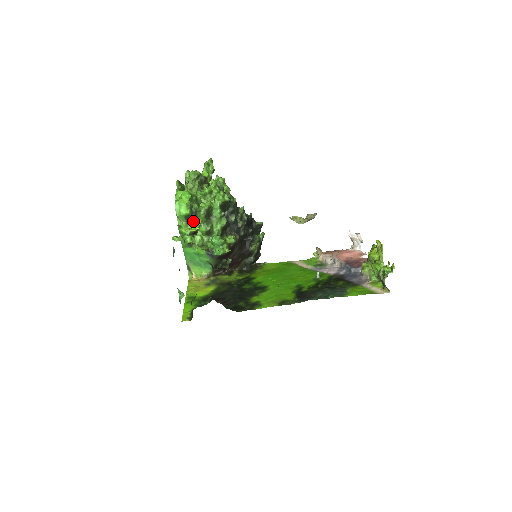
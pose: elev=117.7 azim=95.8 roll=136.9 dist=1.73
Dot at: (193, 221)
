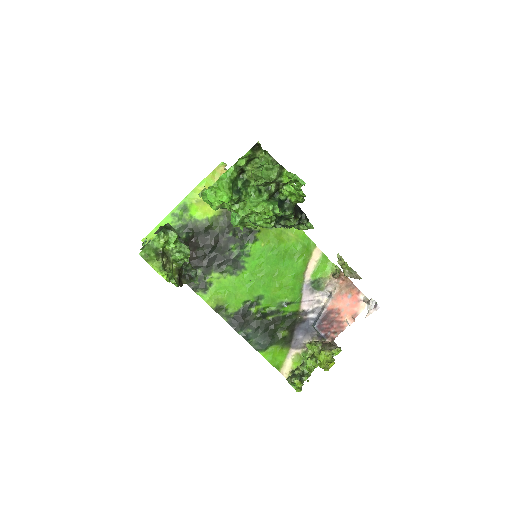
Dot at: occluded
